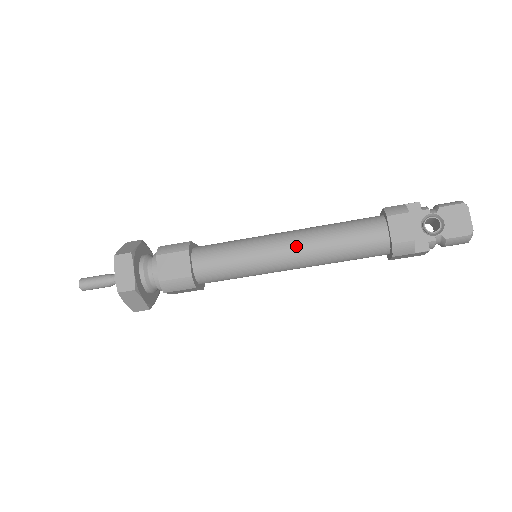
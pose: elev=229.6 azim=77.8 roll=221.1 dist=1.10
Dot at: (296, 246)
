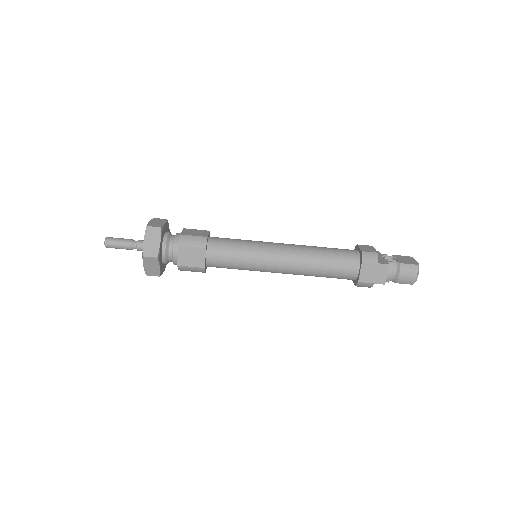
Dot at: (291, 245)
